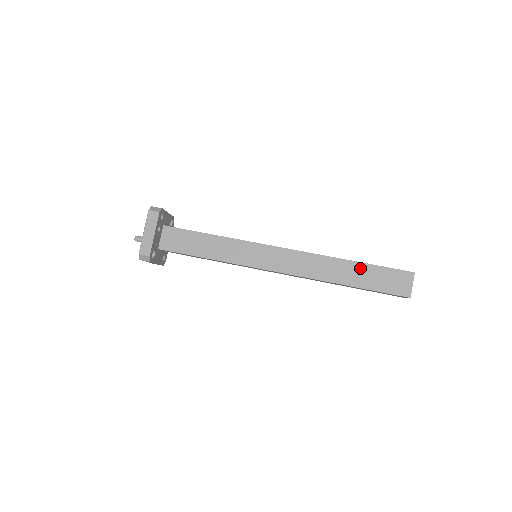
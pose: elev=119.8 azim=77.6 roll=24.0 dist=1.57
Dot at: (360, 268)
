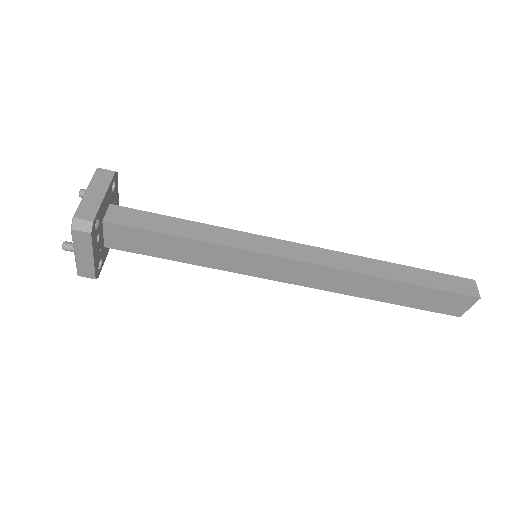
Dot at: (406, 289)
